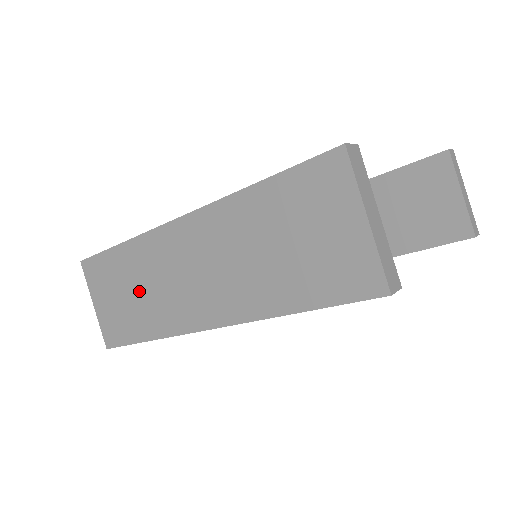
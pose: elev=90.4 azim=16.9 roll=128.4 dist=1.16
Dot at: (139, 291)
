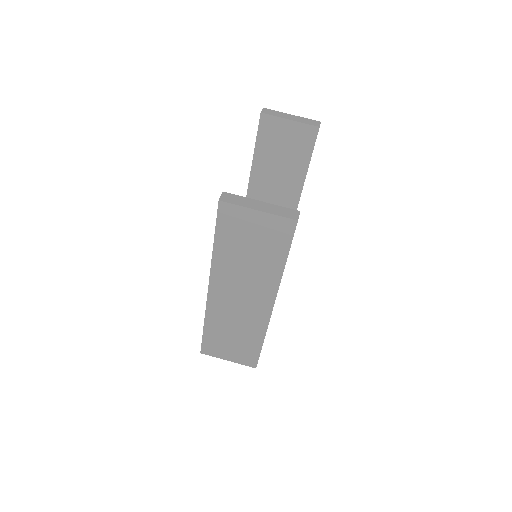
Dot at: (234, 331)
